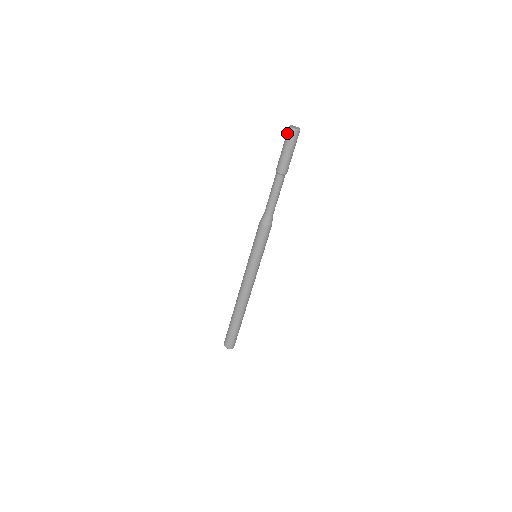
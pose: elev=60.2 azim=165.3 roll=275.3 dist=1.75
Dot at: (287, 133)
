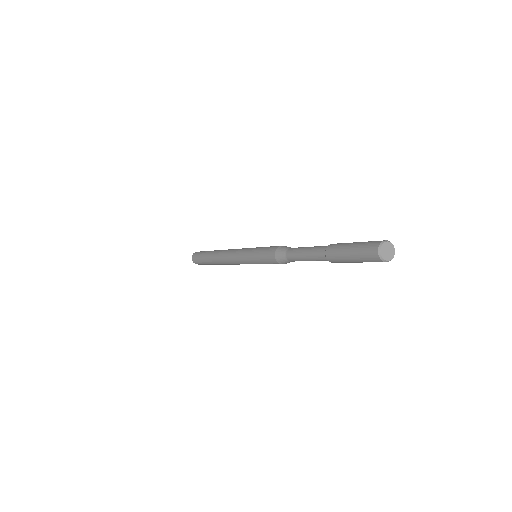
Dot at: occluded
